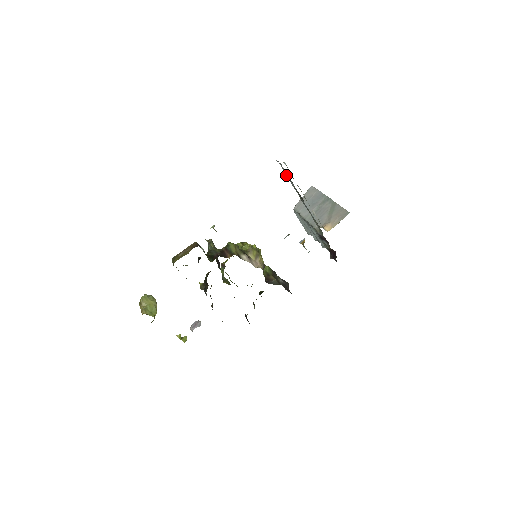
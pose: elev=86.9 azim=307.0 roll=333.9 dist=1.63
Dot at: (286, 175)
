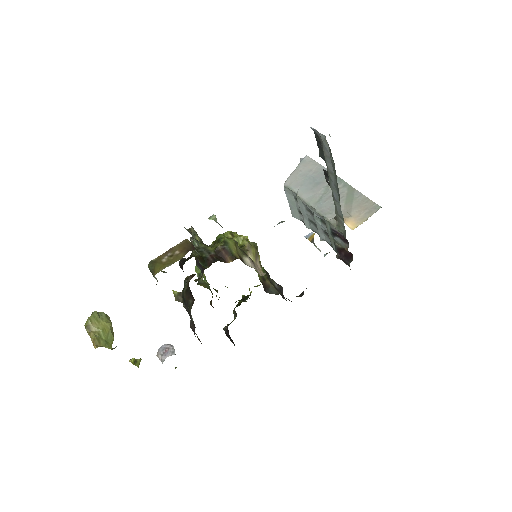
Dot at: (323, 151)
